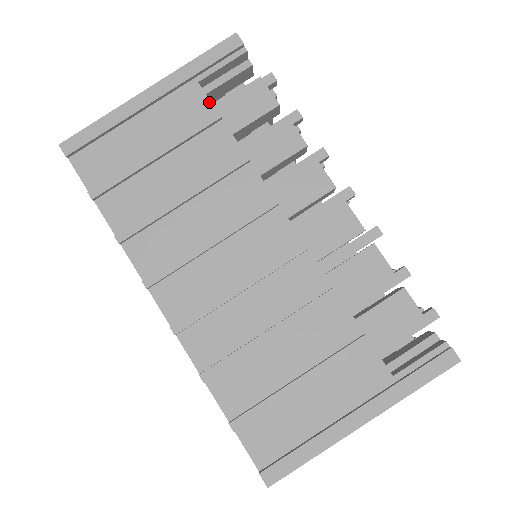
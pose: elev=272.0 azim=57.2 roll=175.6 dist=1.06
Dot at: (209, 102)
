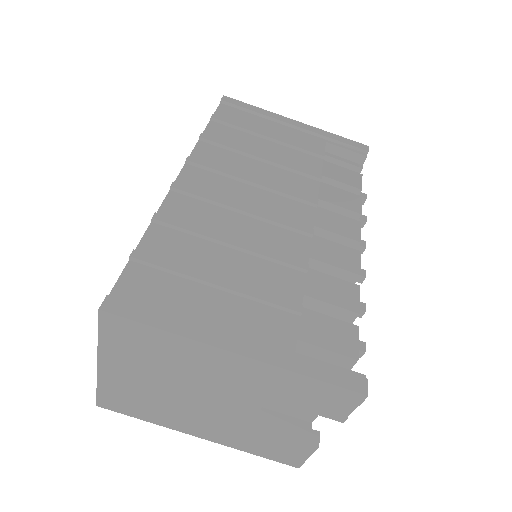
Dot at: (324, 150)
